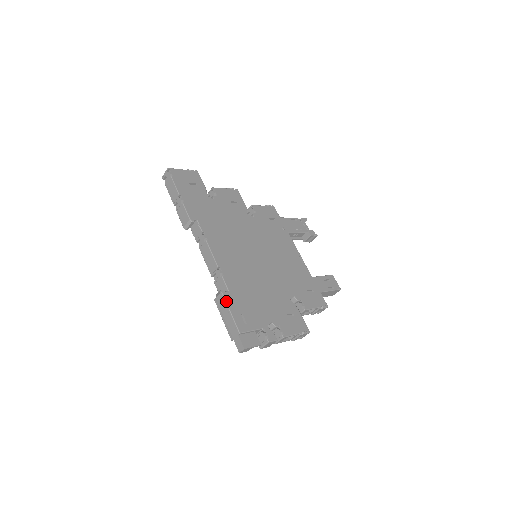
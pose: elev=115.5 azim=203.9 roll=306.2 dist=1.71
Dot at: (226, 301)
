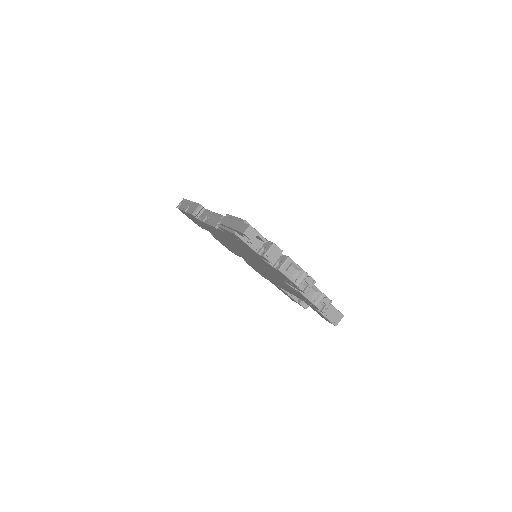
Dot at: occluded
